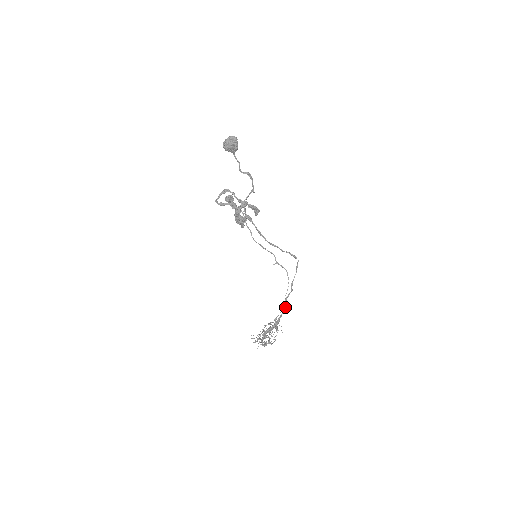
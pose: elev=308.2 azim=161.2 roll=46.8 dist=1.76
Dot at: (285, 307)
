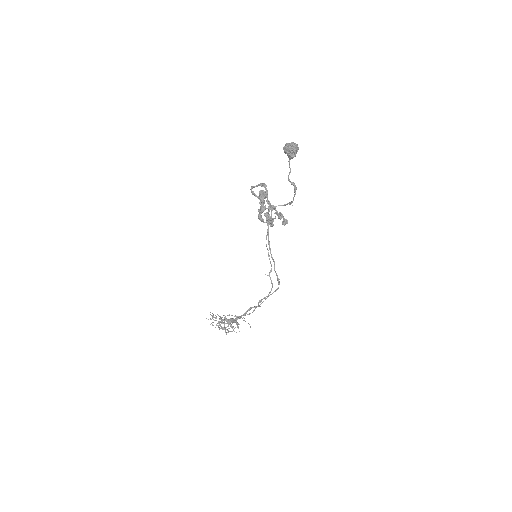
Dot at: occluded
